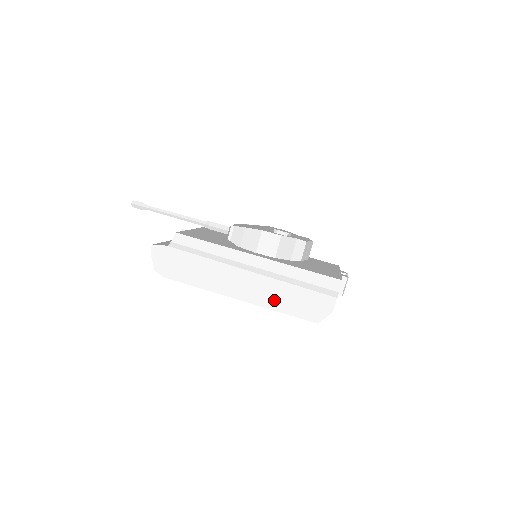
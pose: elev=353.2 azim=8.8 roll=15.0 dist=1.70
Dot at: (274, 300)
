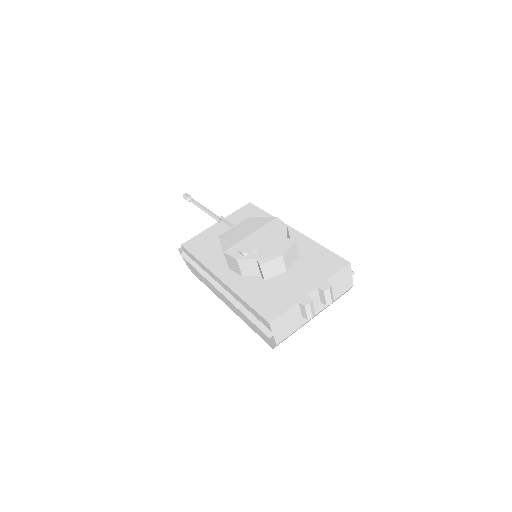
Dot at: (243, 317)
